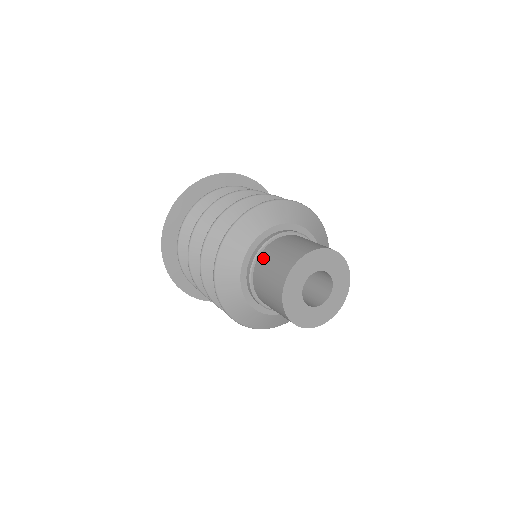
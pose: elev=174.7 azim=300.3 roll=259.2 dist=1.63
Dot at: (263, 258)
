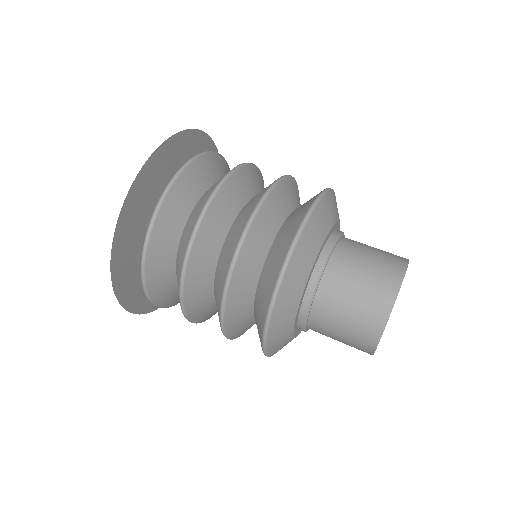
Dot at: (324, 302)
